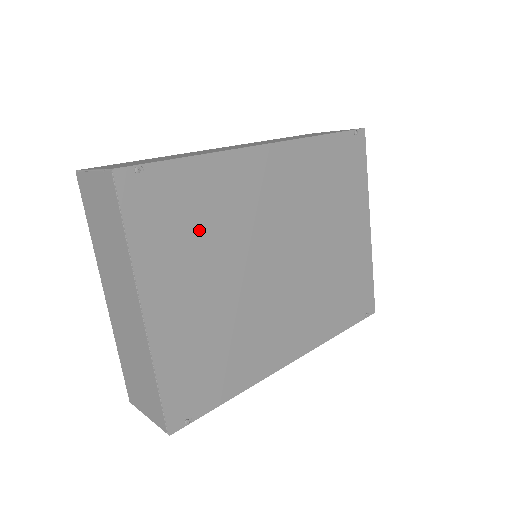
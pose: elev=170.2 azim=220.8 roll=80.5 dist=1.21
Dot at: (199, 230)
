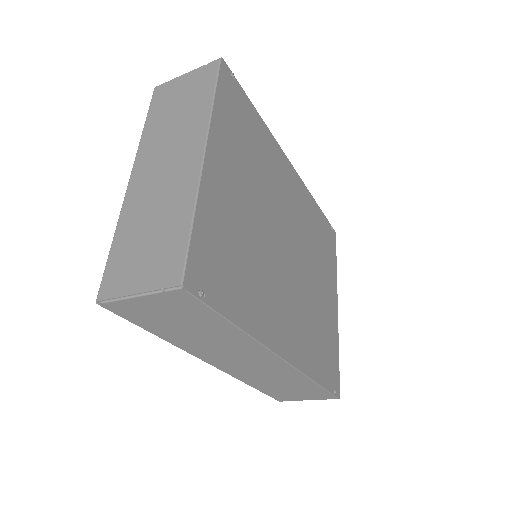
Dot at: (251, 154)
